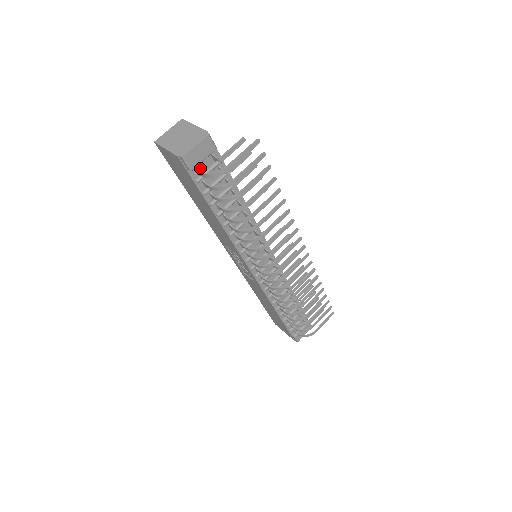
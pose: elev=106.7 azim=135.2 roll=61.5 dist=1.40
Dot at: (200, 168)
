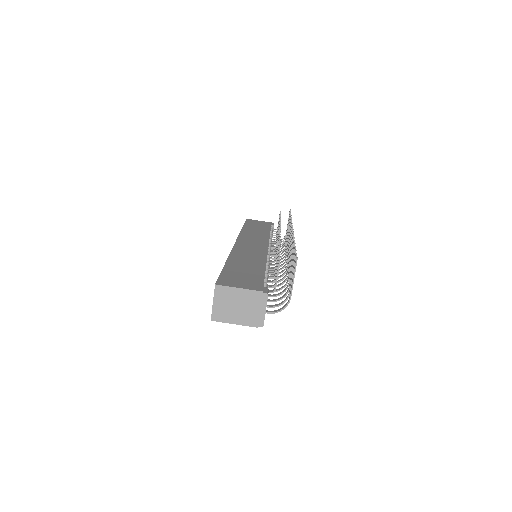
Dot at: occluded
